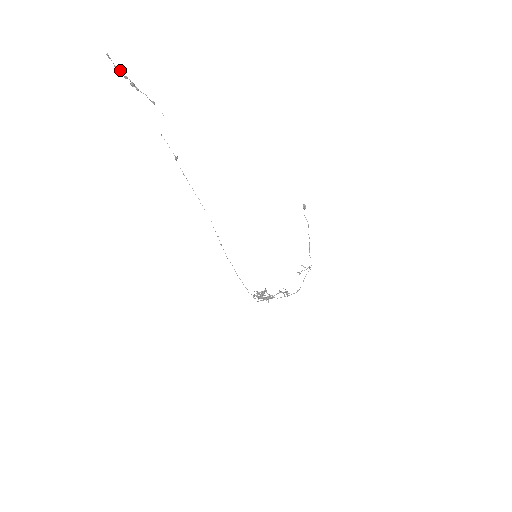
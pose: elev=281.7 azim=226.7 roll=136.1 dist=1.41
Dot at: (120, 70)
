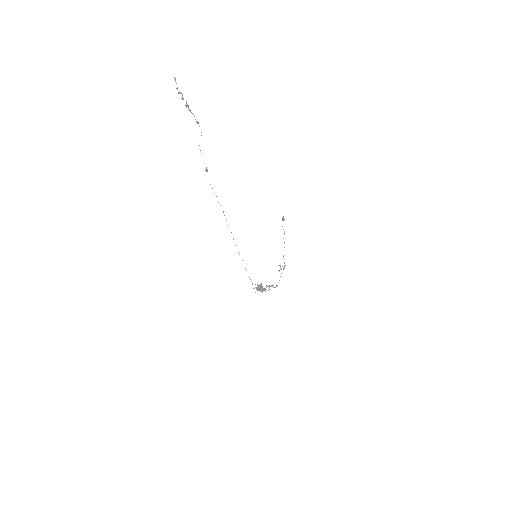
Dot at: occluded
